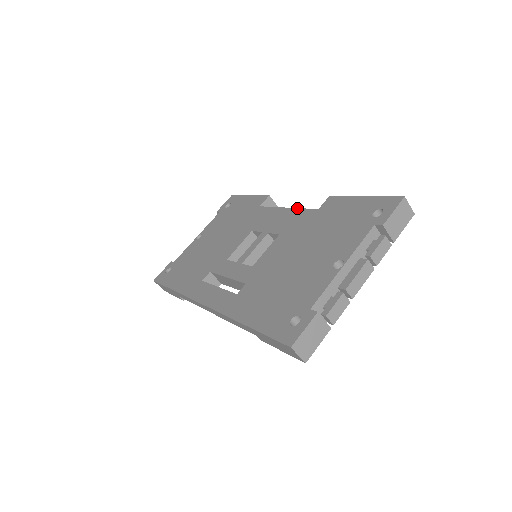
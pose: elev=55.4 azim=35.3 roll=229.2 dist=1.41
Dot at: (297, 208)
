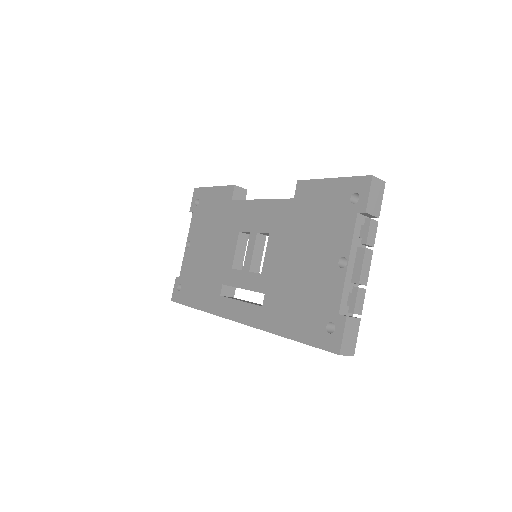
Dot at: (272, 199)
